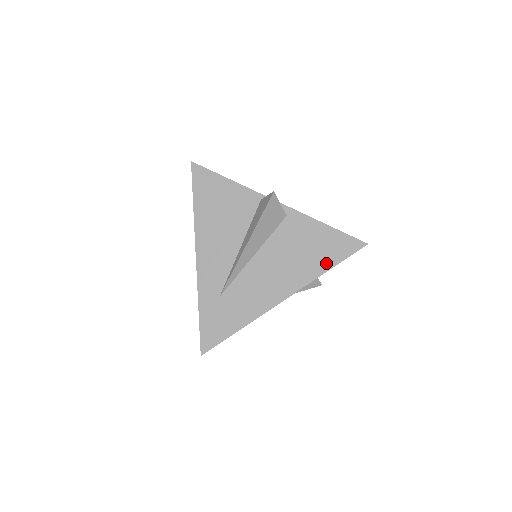
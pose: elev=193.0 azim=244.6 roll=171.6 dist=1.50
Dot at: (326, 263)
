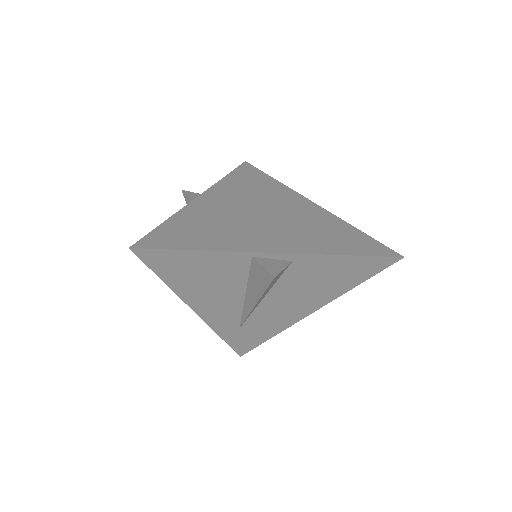
Dot at: (352, 282)
